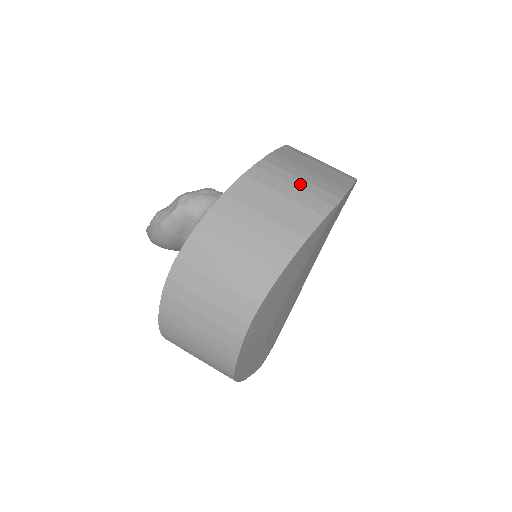
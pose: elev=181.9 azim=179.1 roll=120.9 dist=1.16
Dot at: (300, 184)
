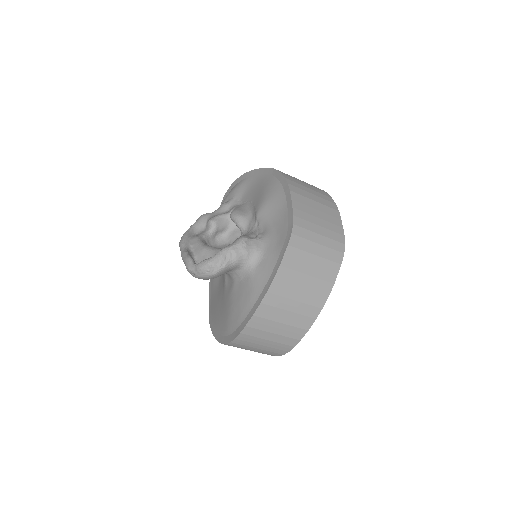
Dot at: (321, 241)
